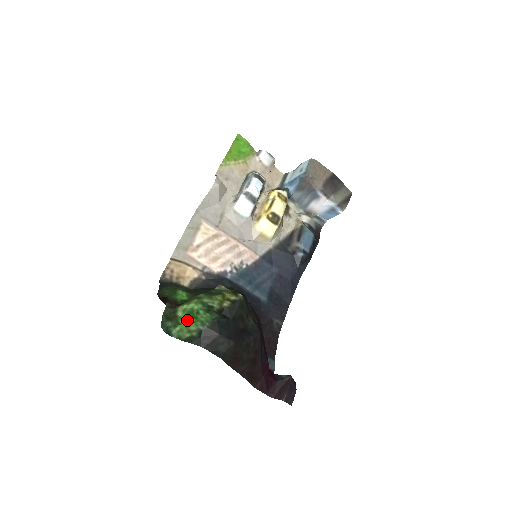
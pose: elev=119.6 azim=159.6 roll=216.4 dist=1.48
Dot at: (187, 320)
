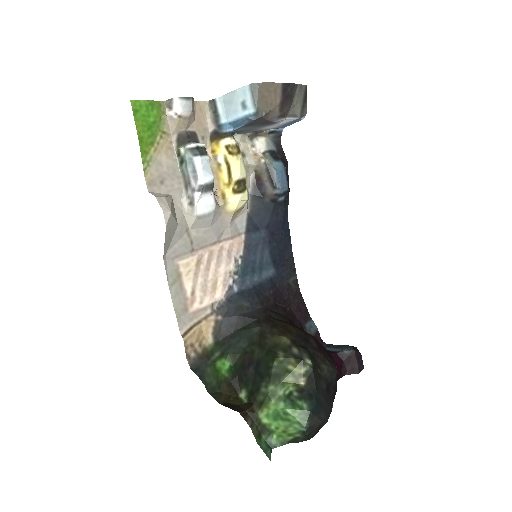
Dot at: (279, 425)
